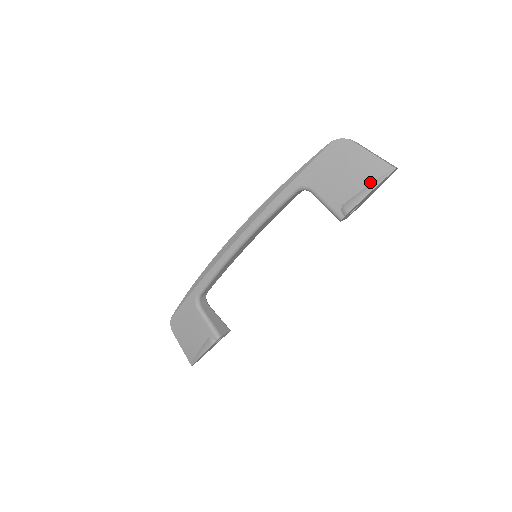
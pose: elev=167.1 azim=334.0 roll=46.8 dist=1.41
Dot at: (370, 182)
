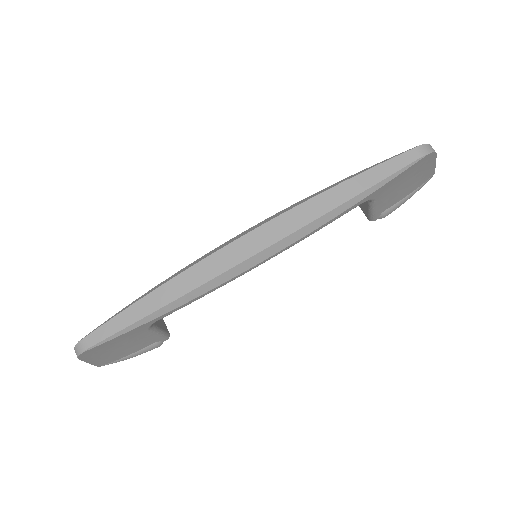
Dot at: (416, 189)
